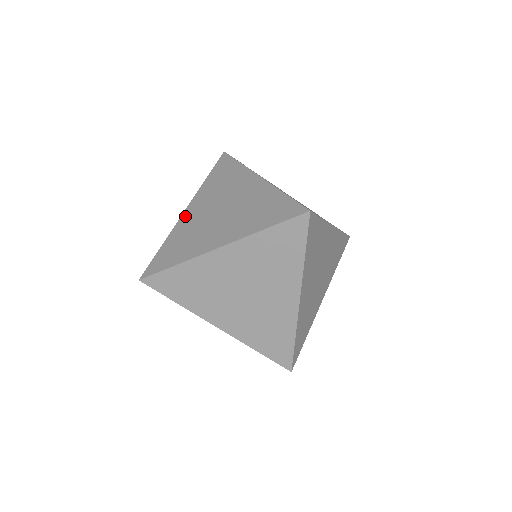
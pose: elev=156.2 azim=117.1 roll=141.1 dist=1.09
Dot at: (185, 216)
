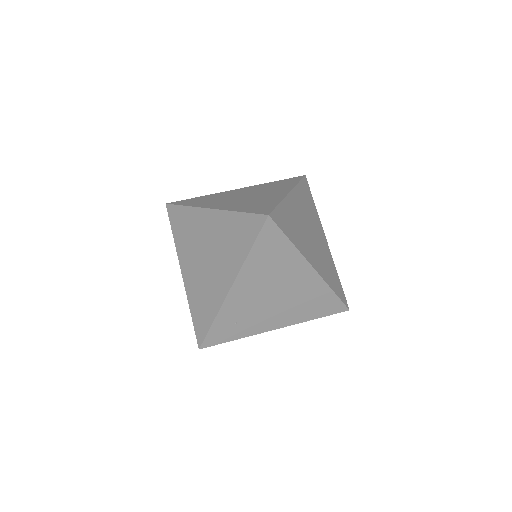
Dot at: (186, 278)
